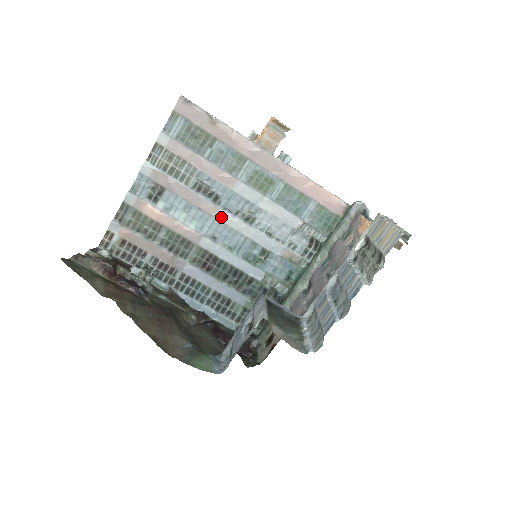
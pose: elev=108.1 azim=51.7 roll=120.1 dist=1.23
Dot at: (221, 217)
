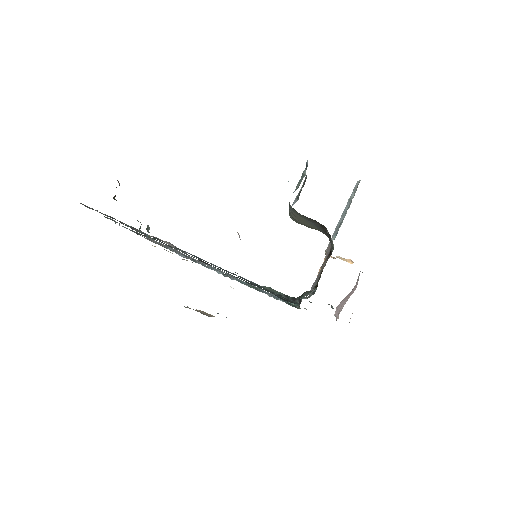
Dot at: occluded
